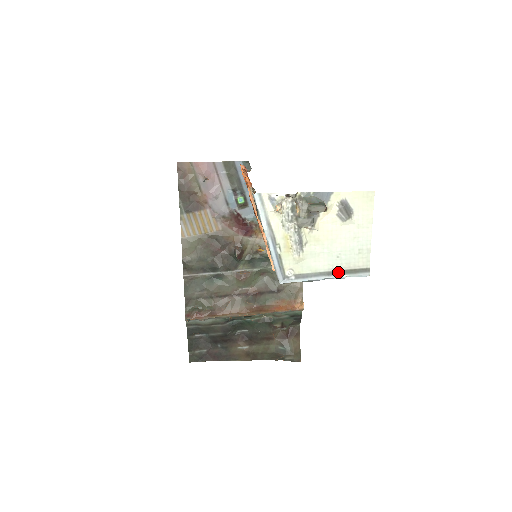
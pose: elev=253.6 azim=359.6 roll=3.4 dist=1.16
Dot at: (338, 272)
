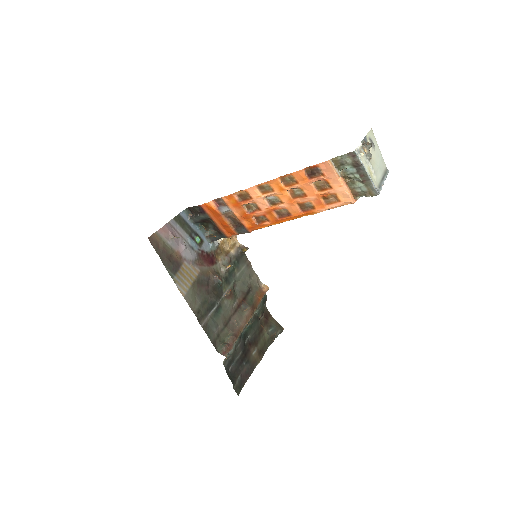
Dot at: (384, 176)
